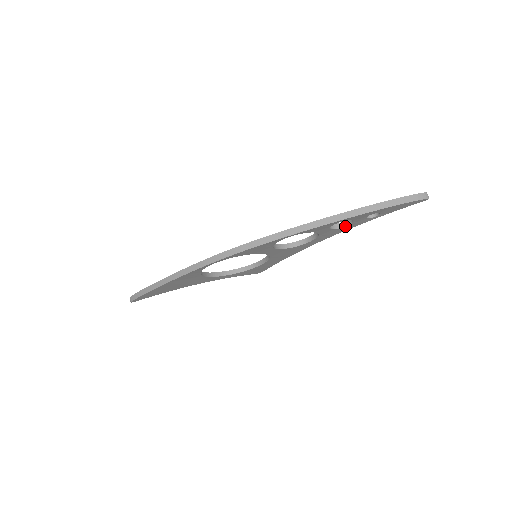
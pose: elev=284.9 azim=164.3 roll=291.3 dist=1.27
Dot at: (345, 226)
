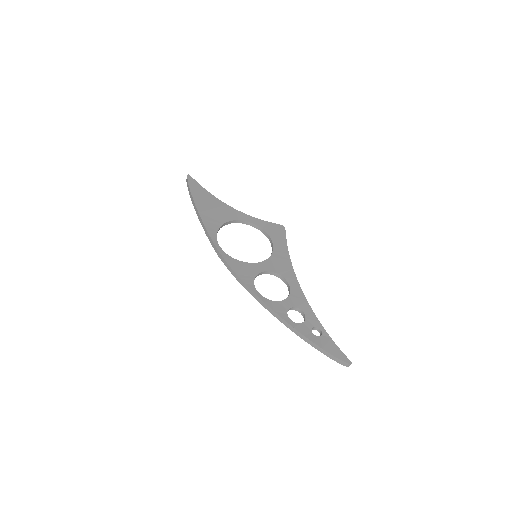
Dot at: (302, 315)
